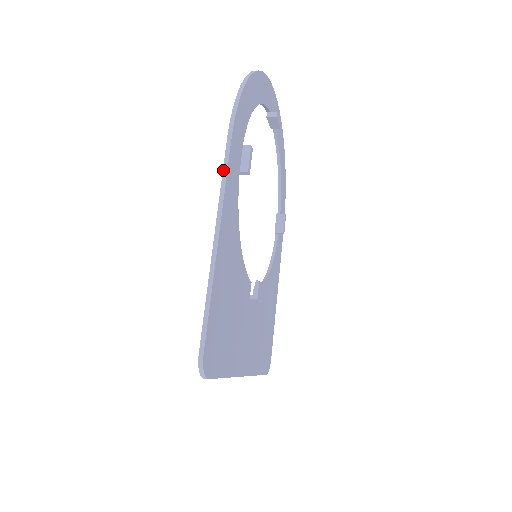
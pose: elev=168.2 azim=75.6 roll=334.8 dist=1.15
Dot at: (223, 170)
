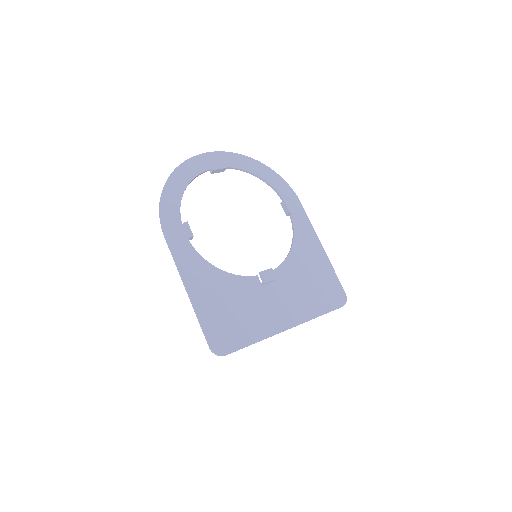
Dot at: (171, 254)
